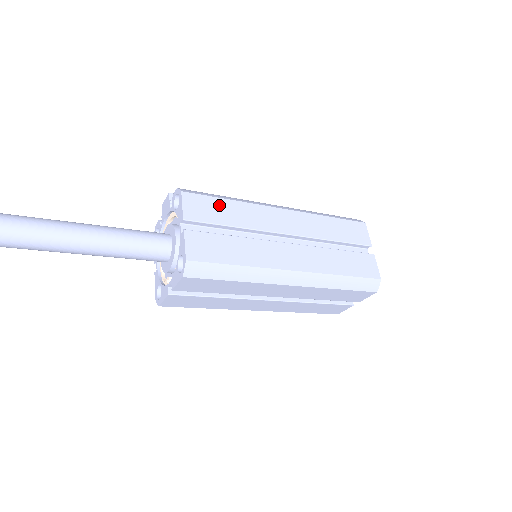
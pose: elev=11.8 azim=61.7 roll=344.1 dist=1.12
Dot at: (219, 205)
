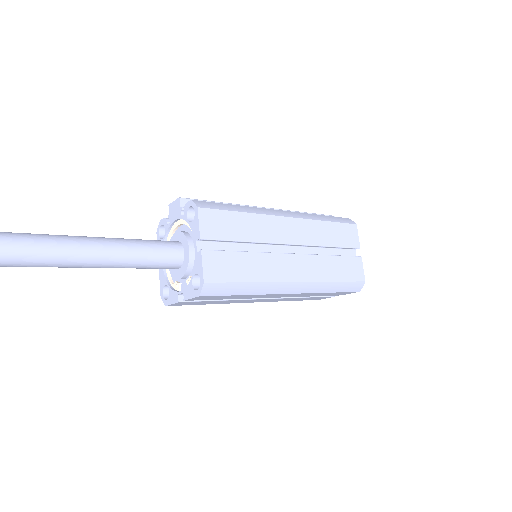
Dot at: (232, 219)
